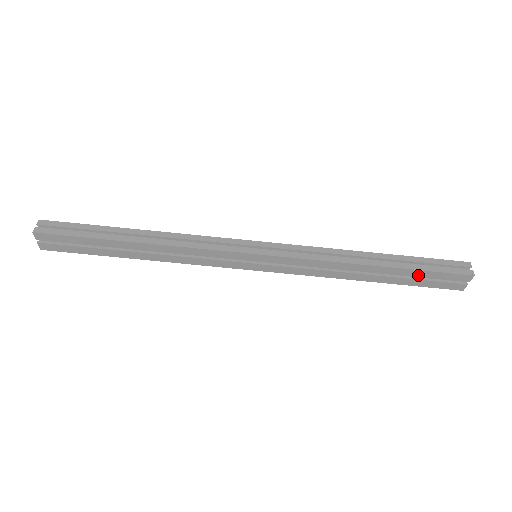
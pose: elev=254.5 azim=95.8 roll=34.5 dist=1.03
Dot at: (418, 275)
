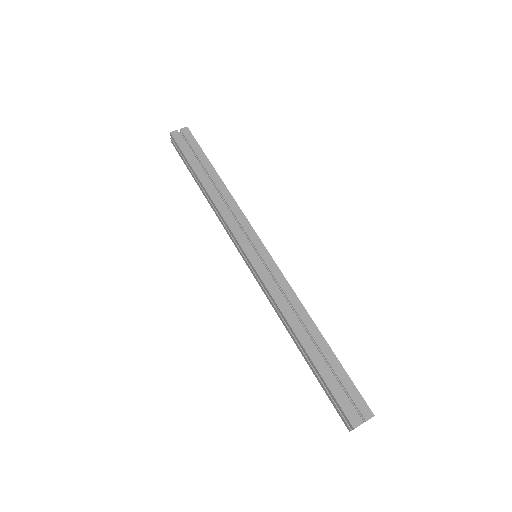
Dot at: (338, 372)
